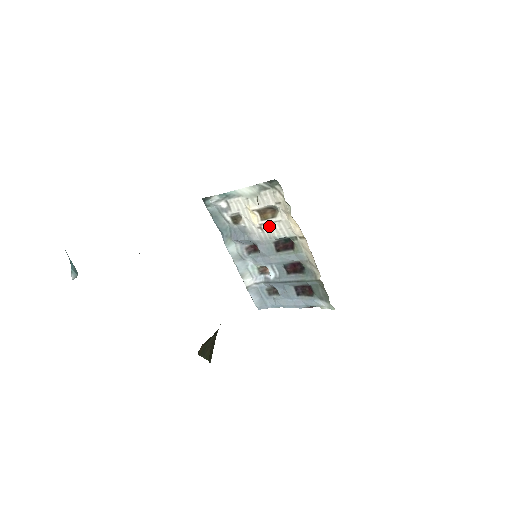
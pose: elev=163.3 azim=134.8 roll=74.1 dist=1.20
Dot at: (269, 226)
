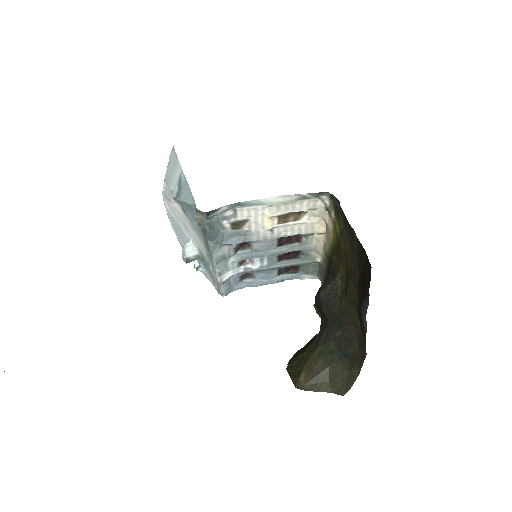
Dot at: (285, 228)
